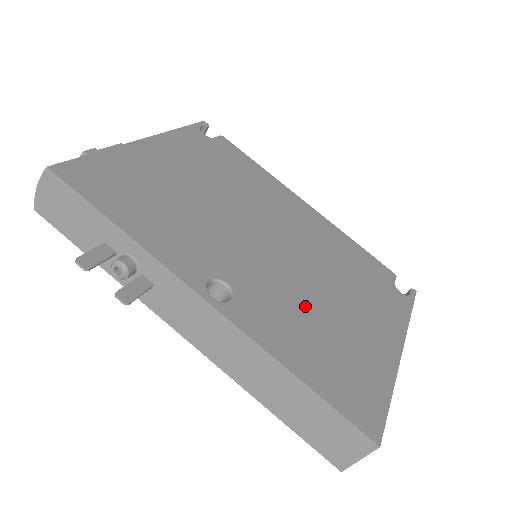
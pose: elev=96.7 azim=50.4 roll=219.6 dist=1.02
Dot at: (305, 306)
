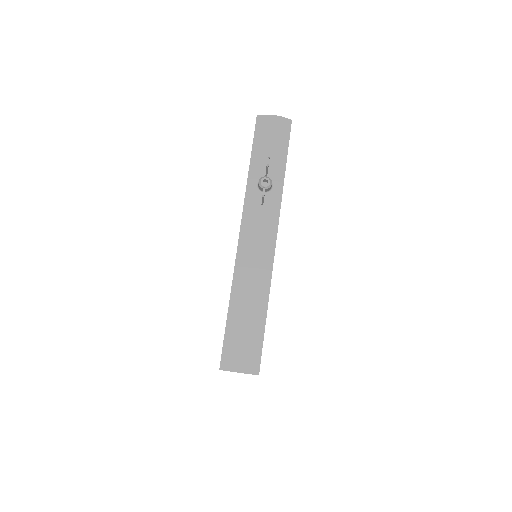
Dot at: occluded
